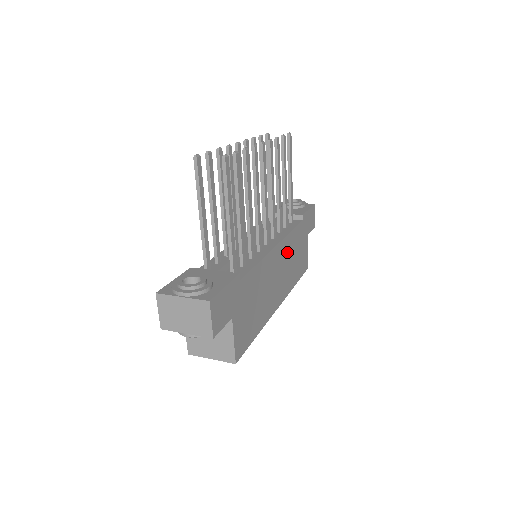
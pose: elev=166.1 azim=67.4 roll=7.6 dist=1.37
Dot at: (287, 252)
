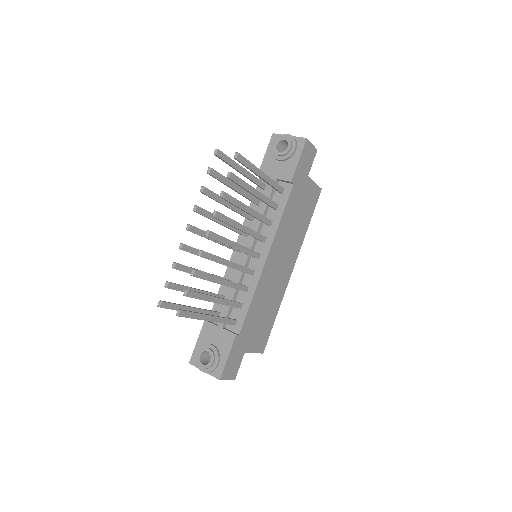
Dot at: (283, 236)
